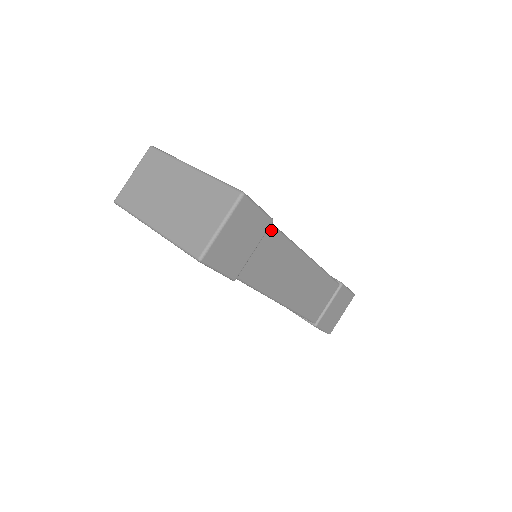
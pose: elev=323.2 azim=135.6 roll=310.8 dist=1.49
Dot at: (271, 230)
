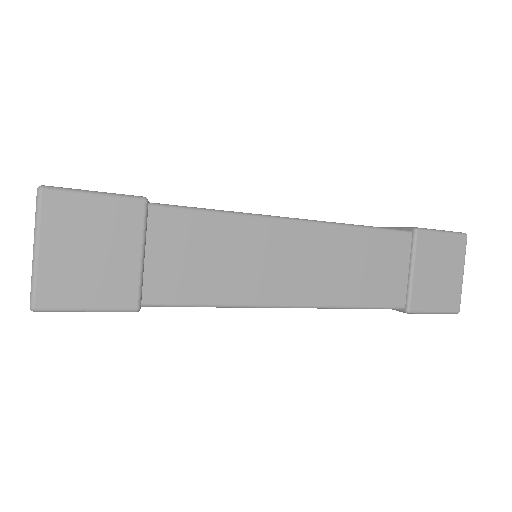
Dot at: (160, 214)
